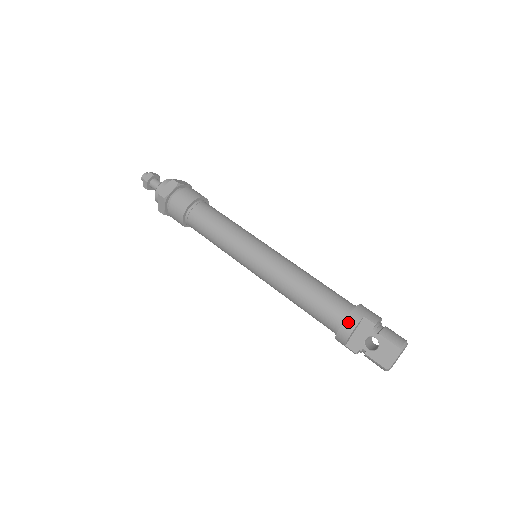
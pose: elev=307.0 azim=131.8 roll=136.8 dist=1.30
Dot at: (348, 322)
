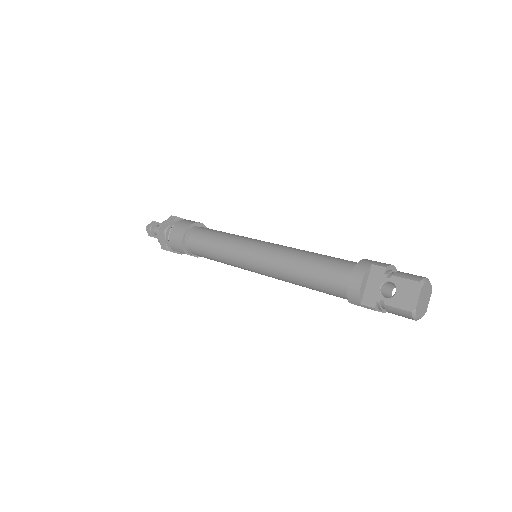
Dot at: (355, 273)
